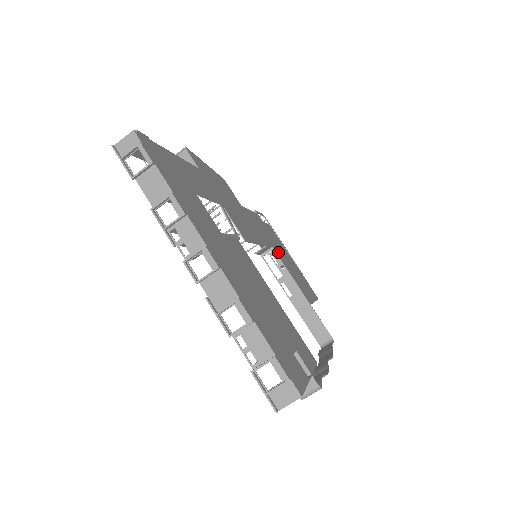
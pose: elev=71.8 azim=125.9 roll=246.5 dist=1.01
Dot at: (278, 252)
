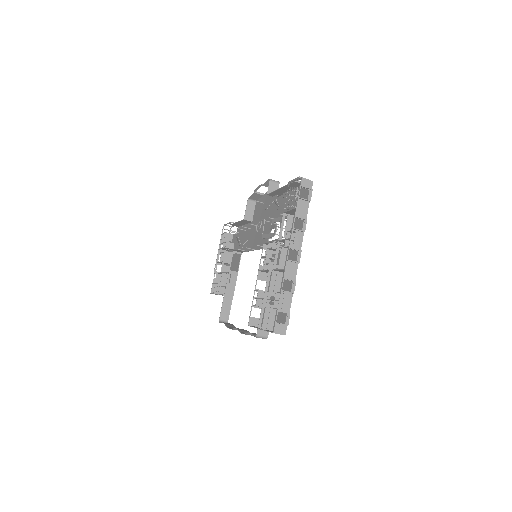
Dot at: (238, 257)
